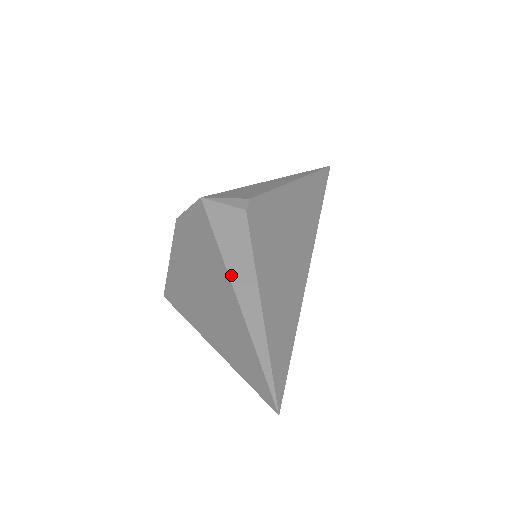
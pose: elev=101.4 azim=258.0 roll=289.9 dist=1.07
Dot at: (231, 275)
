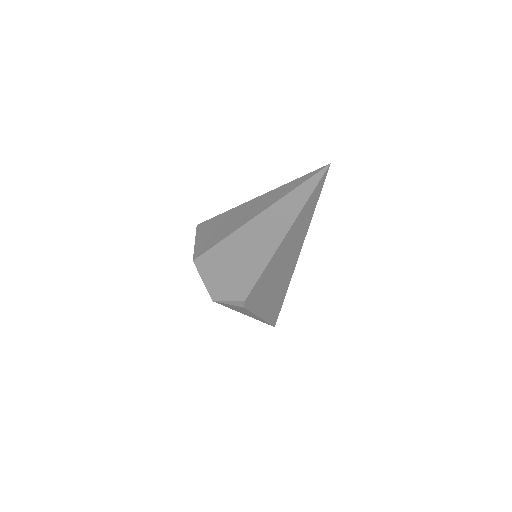
Dot at: (244, 314)
